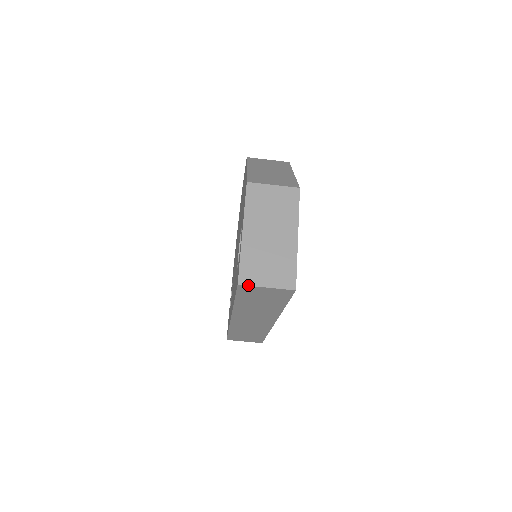
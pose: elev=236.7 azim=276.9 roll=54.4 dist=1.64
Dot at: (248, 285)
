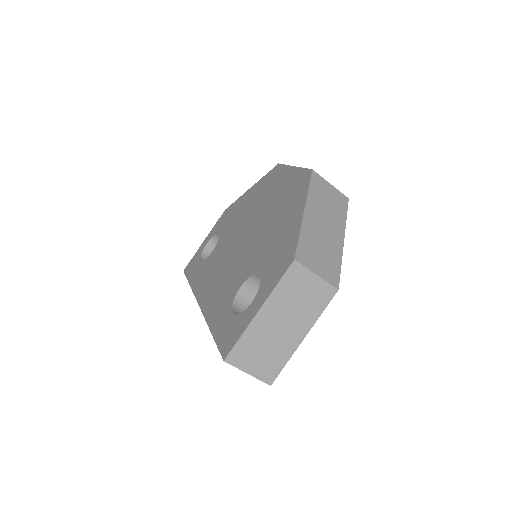
Dot at: (233, 365)
